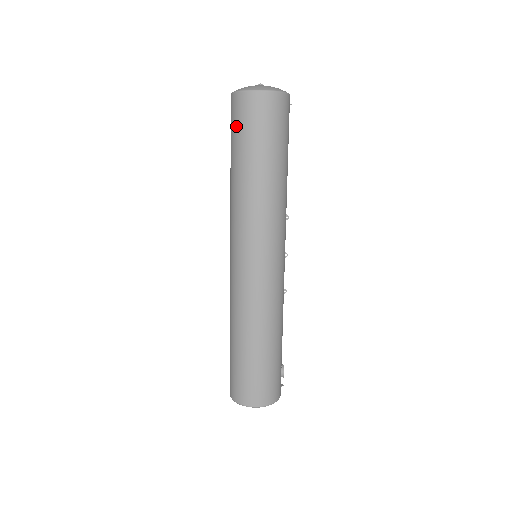
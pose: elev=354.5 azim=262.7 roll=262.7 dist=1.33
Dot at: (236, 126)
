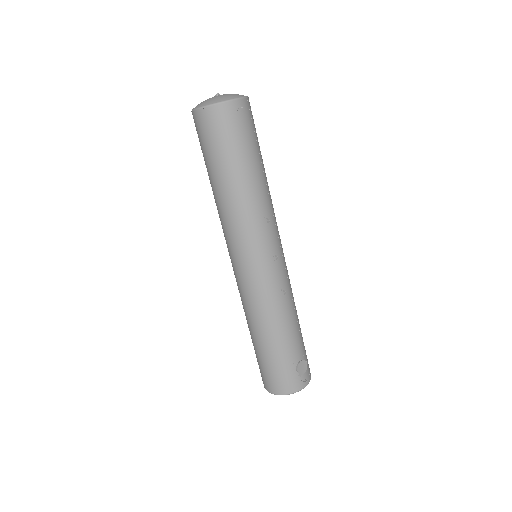
Dot at: occluded
